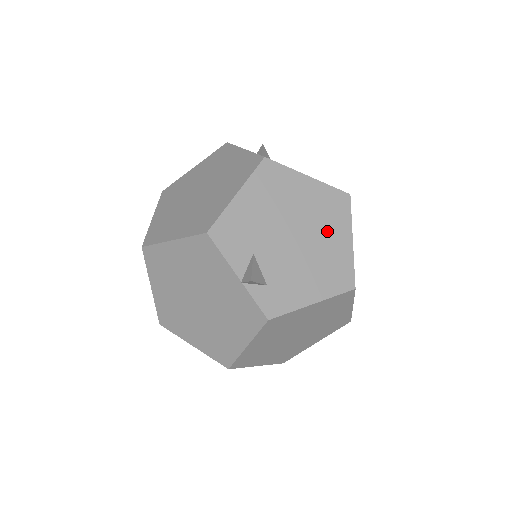
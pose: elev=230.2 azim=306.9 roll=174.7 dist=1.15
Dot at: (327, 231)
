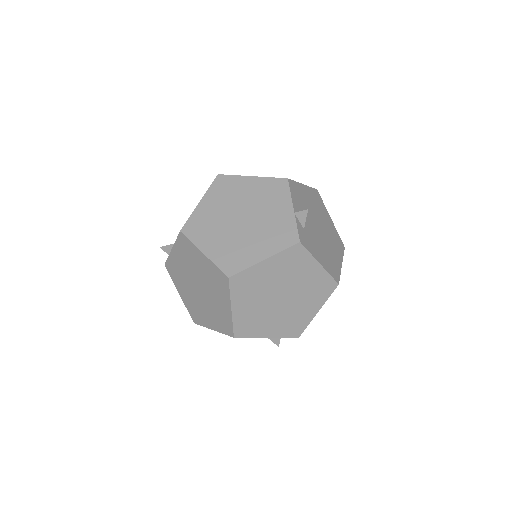
Dot at: (333, 246)
